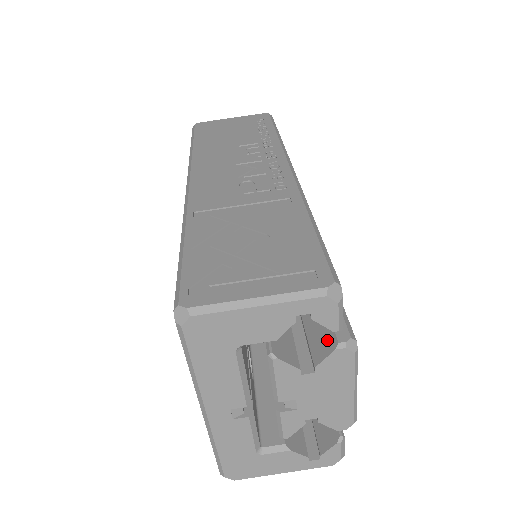
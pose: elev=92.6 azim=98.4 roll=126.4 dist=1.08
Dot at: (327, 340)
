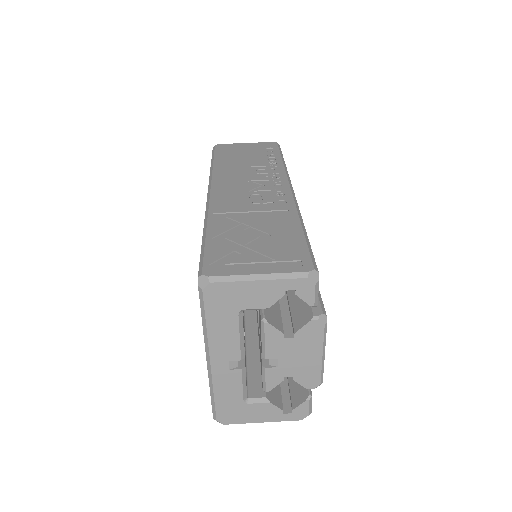
Dot at: (305, 314)
